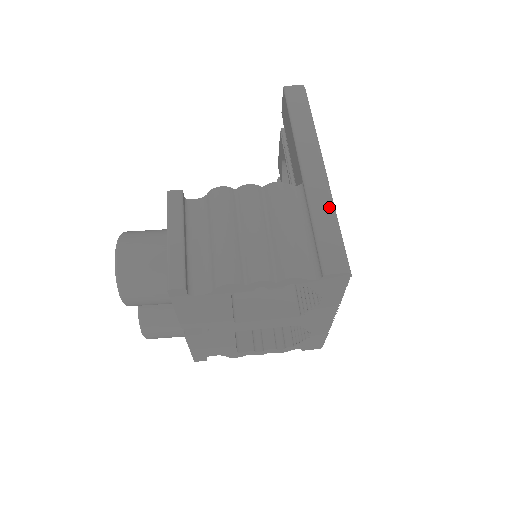
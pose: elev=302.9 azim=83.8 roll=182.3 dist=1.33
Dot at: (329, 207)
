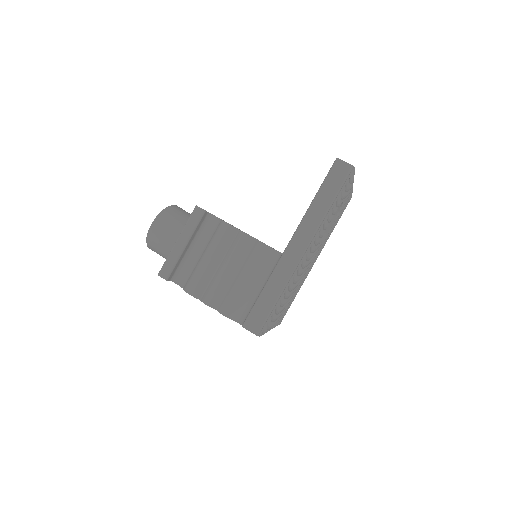
Dot at: (281, 285)
